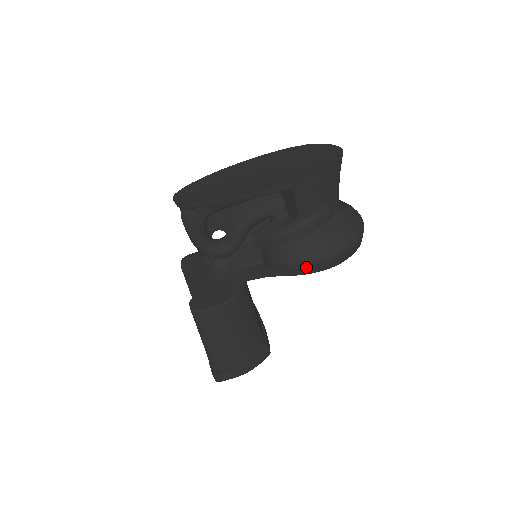
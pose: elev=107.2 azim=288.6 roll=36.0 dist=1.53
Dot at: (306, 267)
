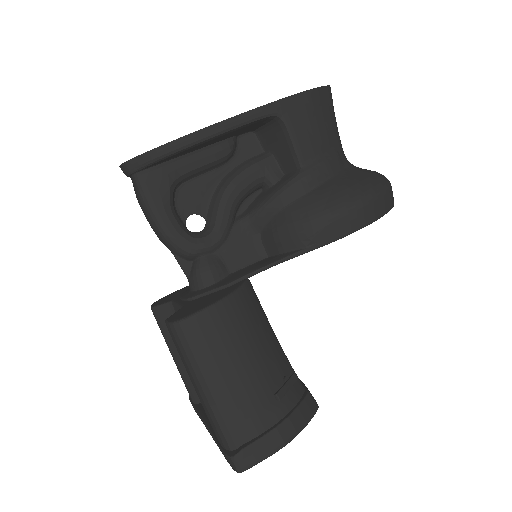
Dot at: (331, 225)
